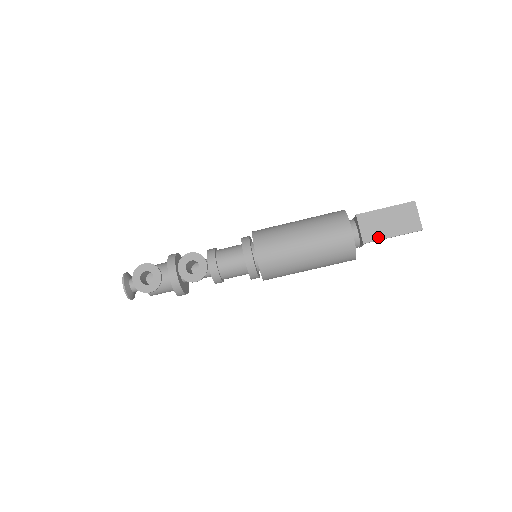
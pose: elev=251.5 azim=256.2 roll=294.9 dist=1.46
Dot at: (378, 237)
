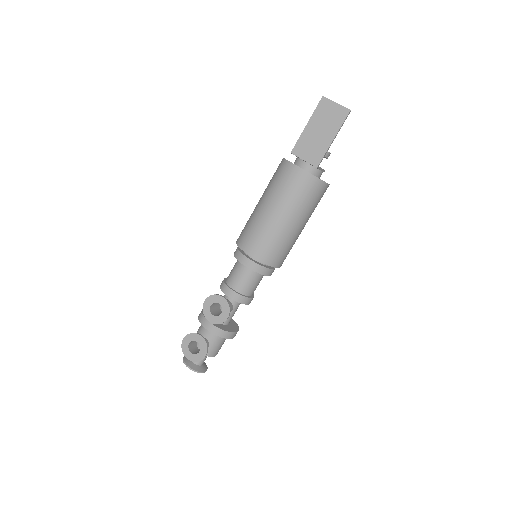
Dot at: (323, 151)
